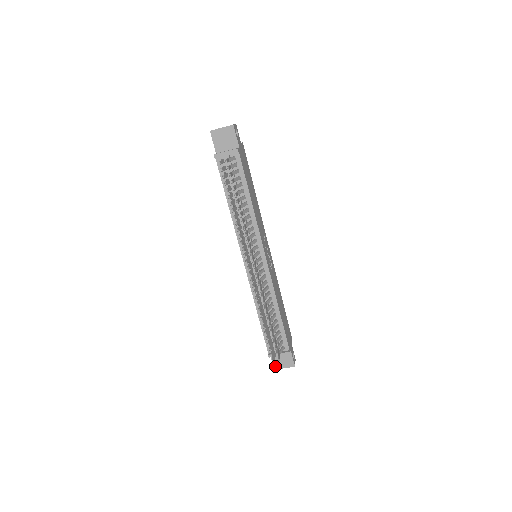
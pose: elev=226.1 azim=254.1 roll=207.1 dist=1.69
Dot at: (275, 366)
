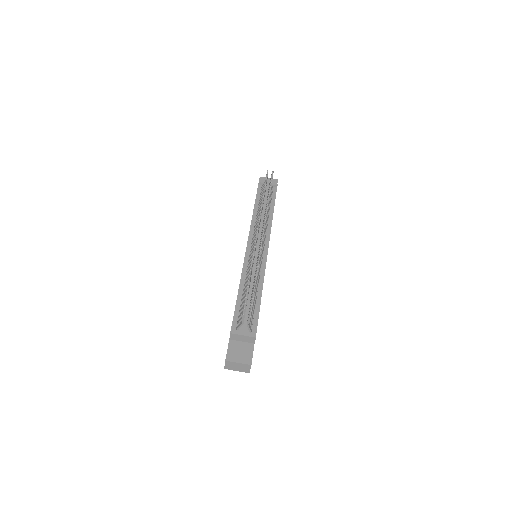
Dot at: (228, 356)
